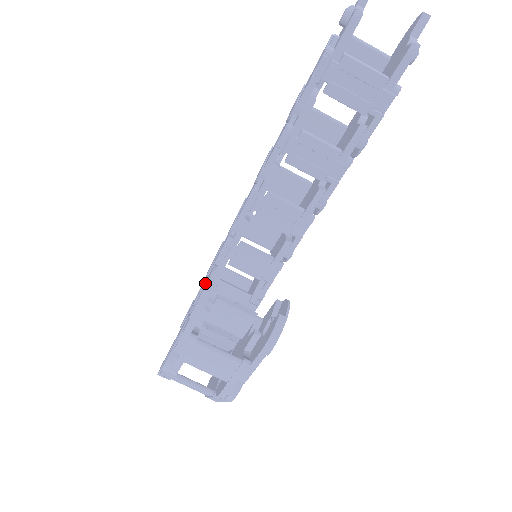
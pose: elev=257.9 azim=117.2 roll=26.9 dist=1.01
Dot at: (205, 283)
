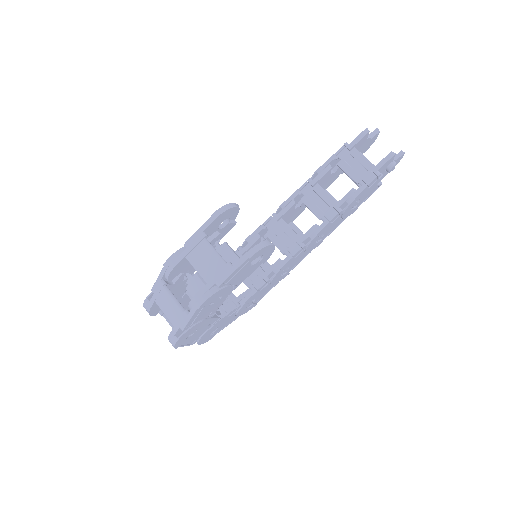
Dot at: occluded
